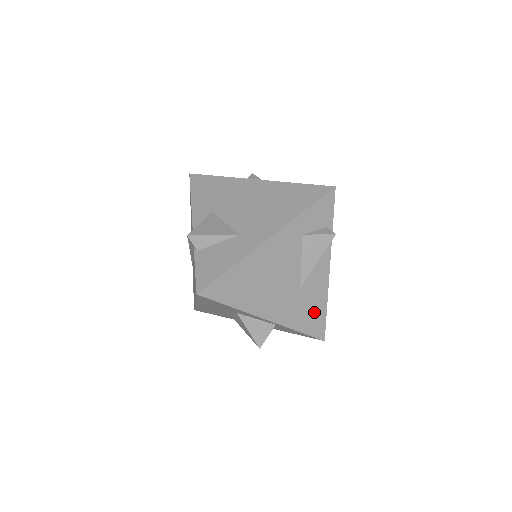
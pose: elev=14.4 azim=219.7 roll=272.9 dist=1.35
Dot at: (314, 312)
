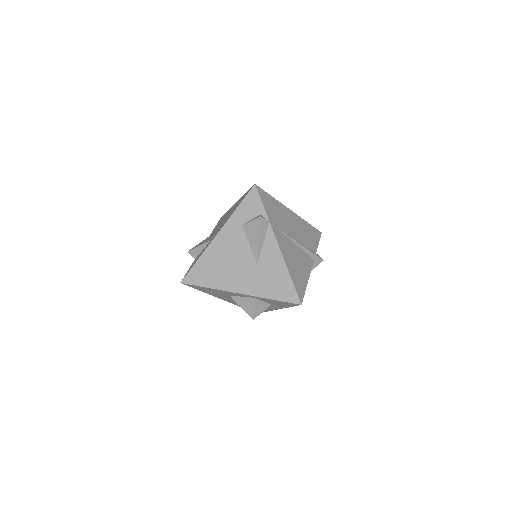
Dot at: (279, 281)
